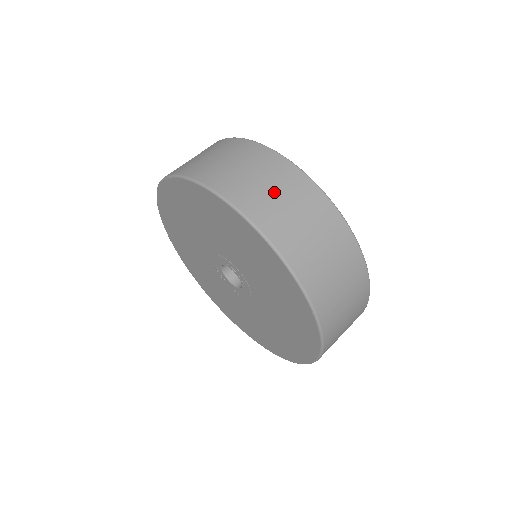
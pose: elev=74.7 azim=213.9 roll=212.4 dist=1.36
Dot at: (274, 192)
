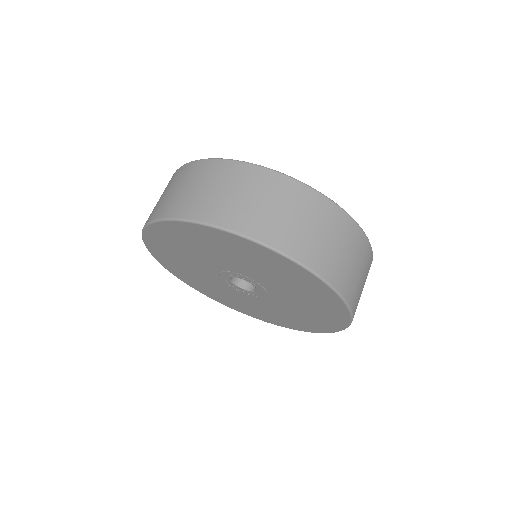
Dot at: (363, 282)
